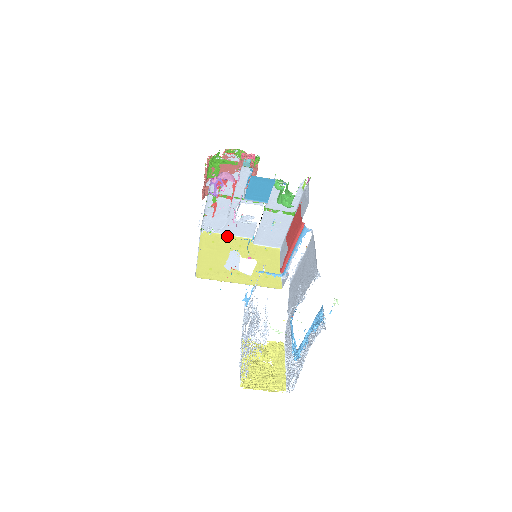
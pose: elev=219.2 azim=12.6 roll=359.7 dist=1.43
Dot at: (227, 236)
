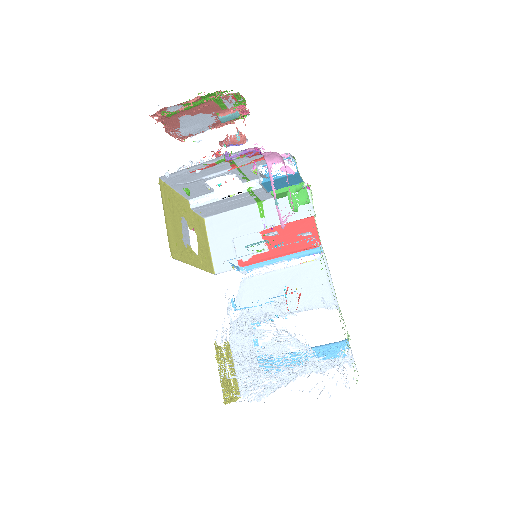
Dot at: (175, 192)
